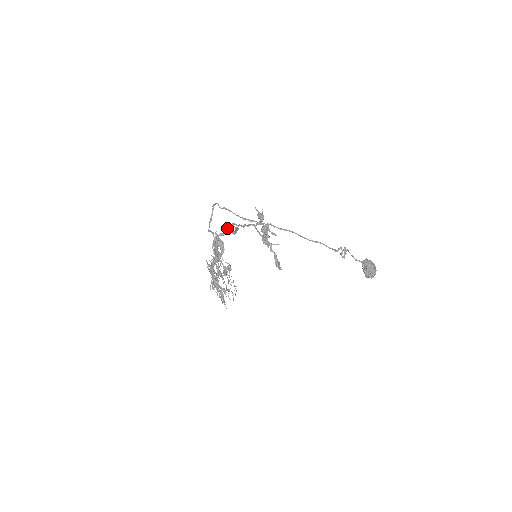
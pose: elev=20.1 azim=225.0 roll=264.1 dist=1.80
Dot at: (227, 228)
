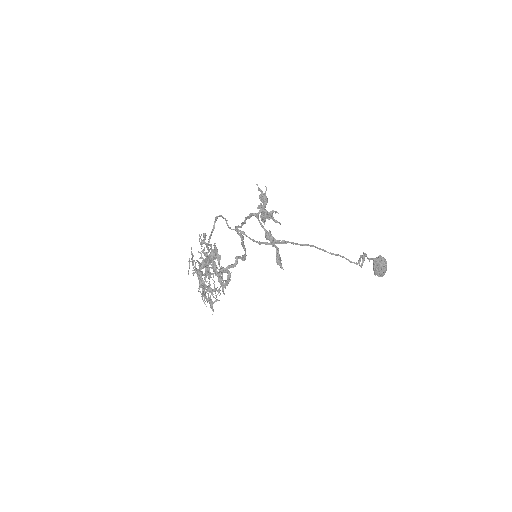
Dot at: (237, 256)
